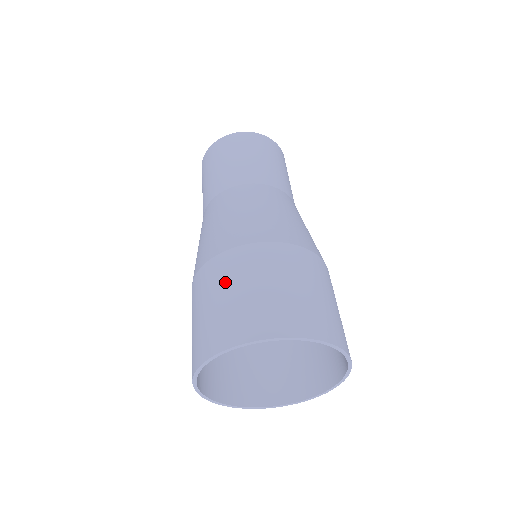
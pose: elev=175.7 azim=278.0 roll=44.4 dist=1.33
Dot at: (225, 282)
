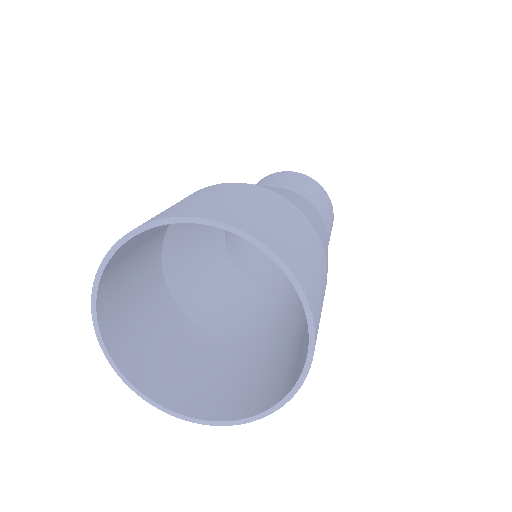
Dot at: occluded
